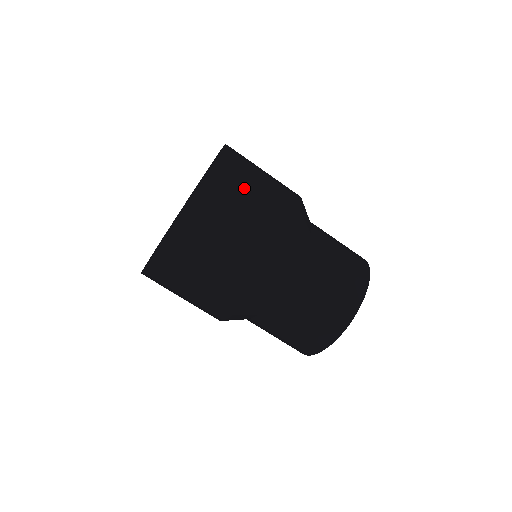
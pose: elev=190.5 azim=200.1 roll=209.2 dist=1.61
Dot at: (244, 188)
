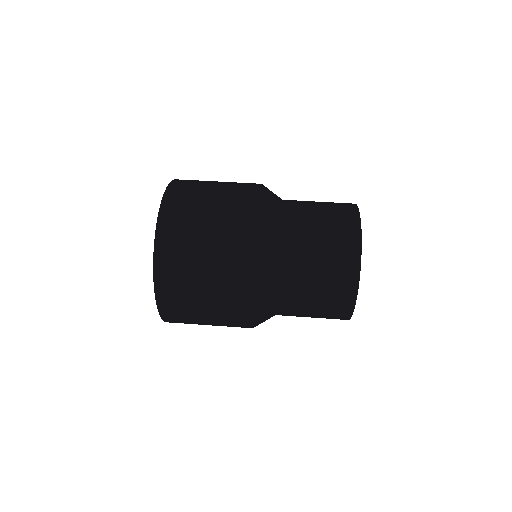
Dot at: (190, 280)
